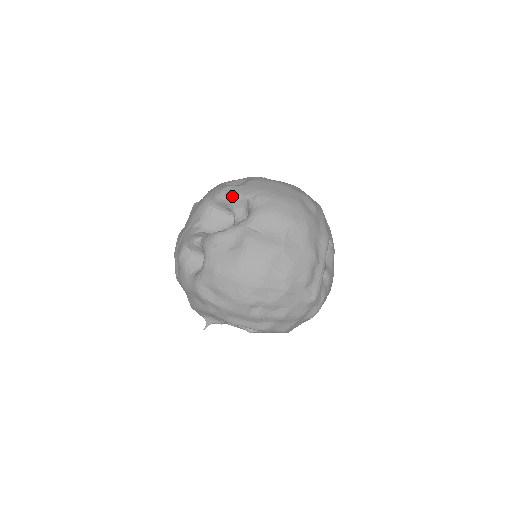
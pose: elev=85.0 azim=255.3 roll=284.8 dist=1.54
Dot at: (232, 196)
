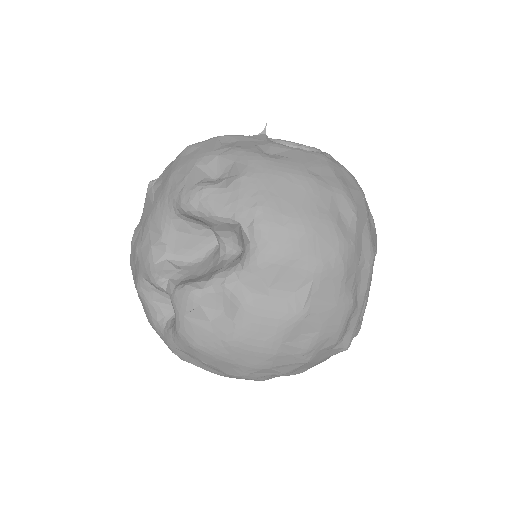
Dot at: (211, 215)
